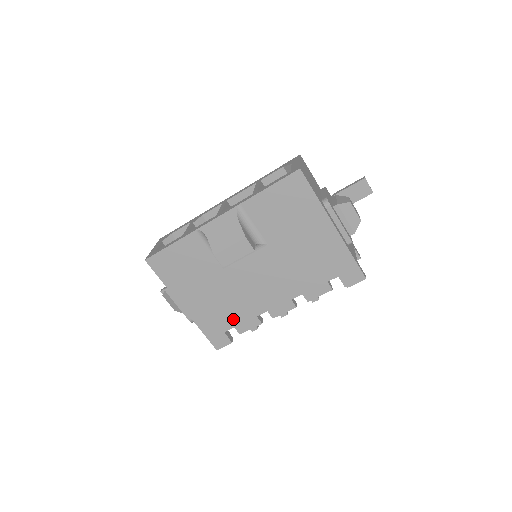
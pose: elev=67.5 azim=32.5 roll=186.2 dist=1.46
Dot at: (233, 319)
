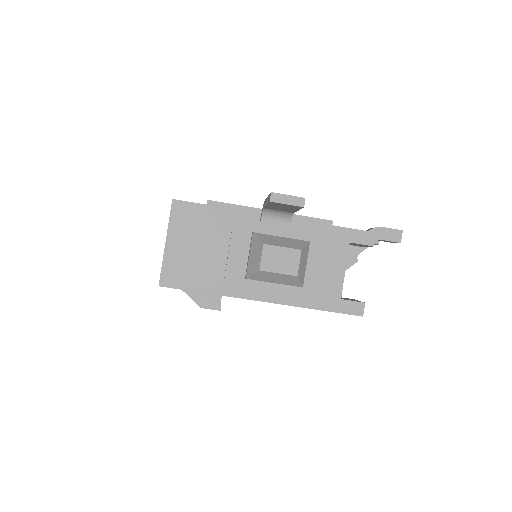
Dot at: occluded
